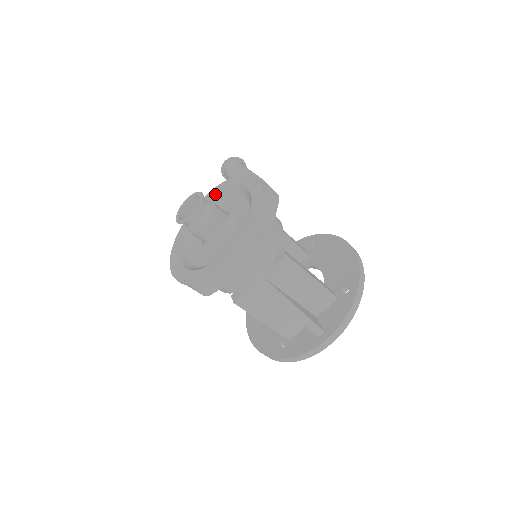
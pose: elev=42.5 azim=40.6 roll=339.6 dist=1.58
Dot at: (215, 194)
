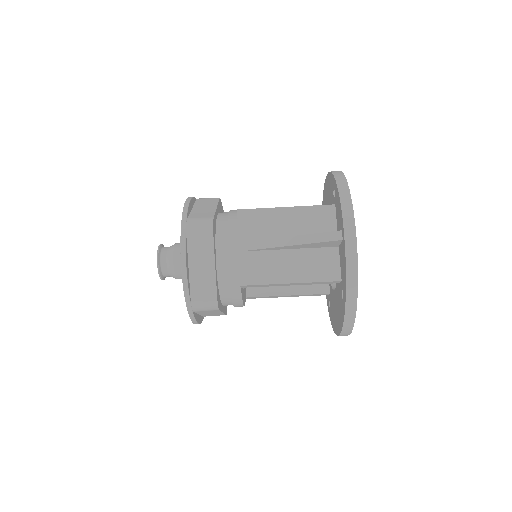
Dot at: occluded
